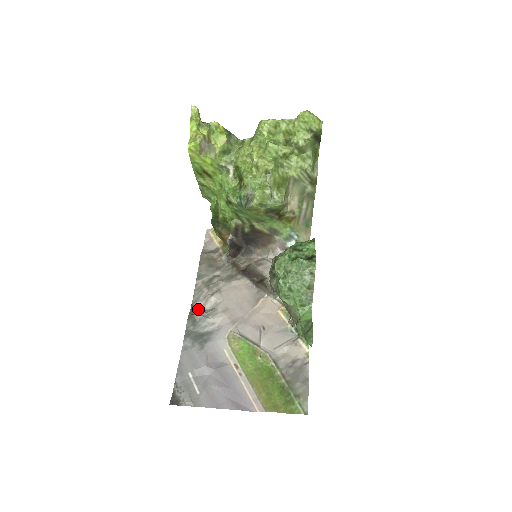
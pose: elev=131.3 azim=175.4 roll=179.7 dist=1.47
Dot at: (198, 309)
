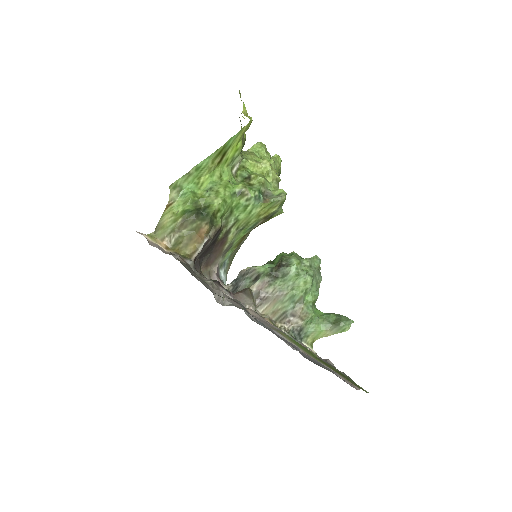
Dot at: occluded
